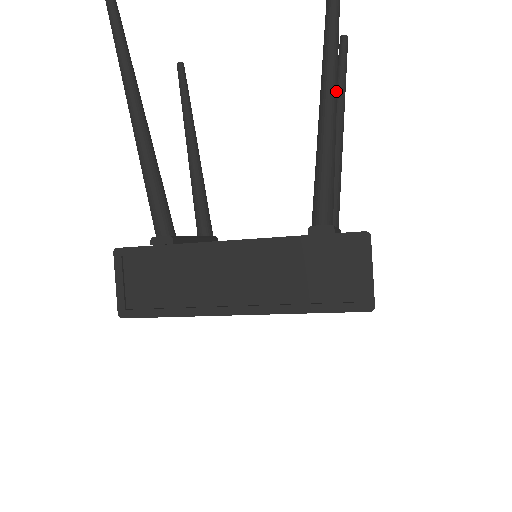
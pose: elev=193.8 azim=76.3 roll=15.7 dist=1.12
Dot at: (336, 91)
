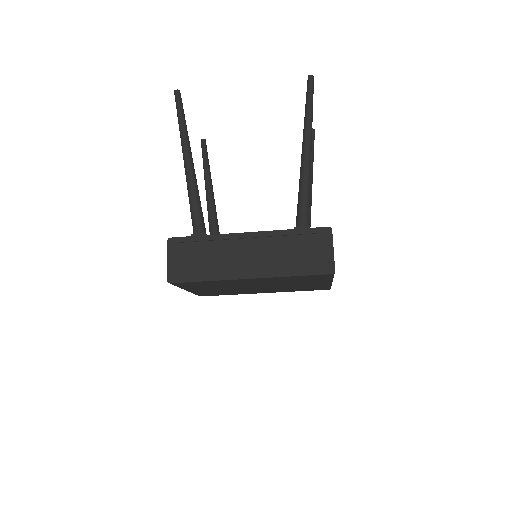
Dot at: (311, 150)
